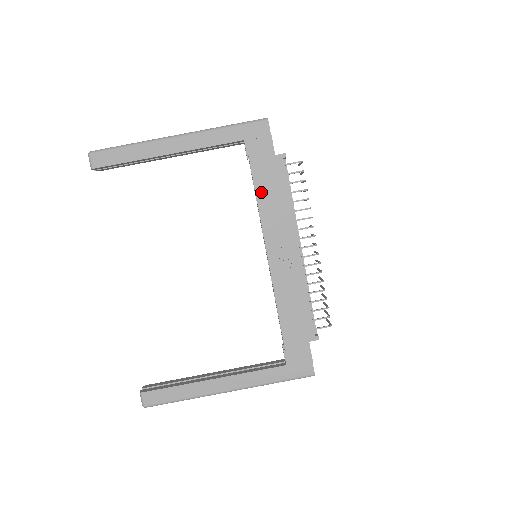
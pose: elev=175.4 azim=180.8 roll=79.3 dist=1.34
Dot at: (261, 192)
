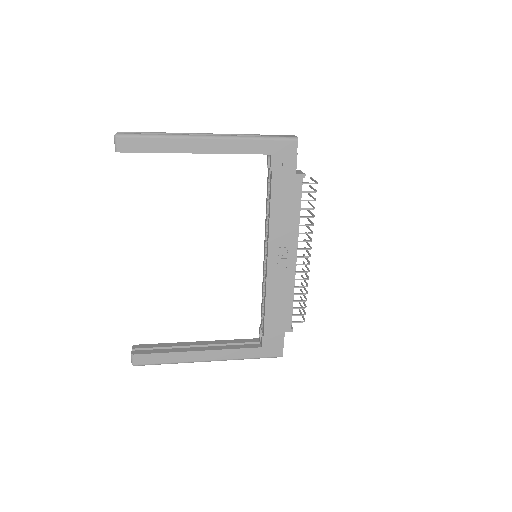
Dot at: (275, 205)
